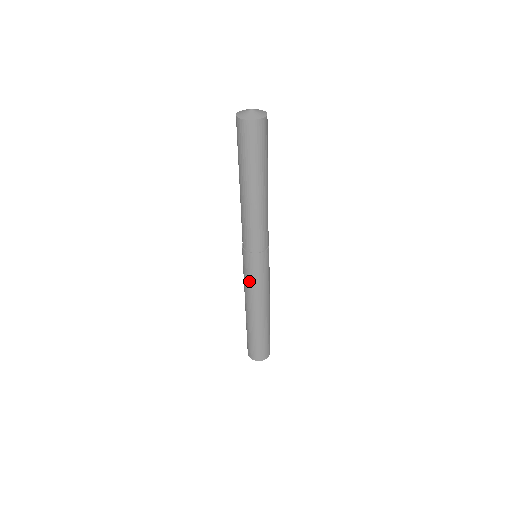
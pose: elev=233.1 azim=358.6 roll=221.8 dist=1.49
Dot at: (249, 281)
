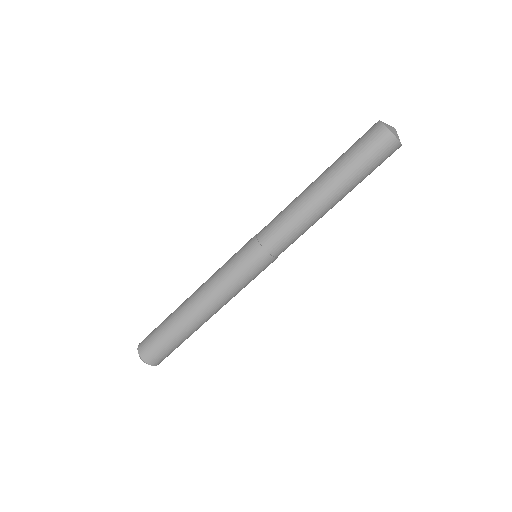
Dot at: (232, 277)
